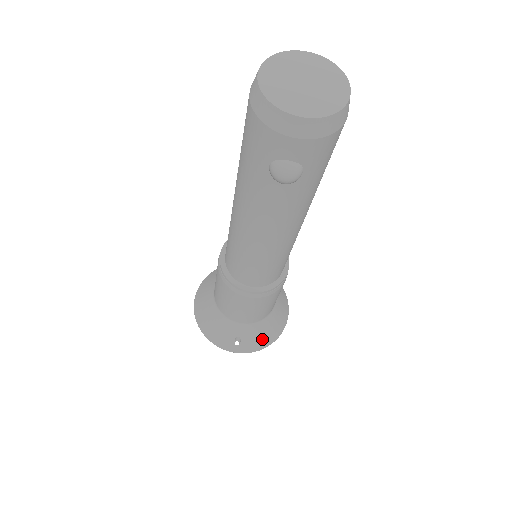
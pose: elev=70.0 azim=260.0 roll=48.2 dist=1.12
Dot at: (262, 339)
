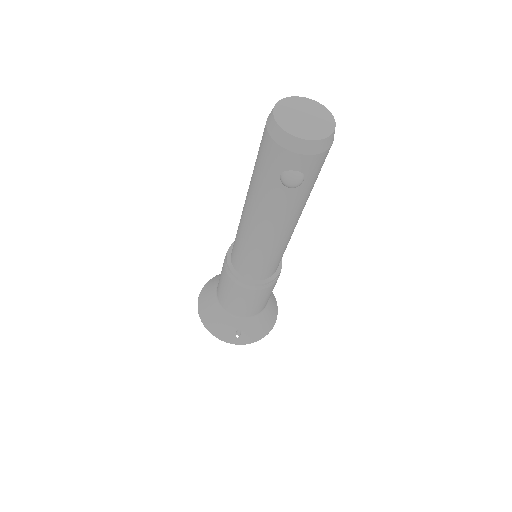
Dot at: (258, 331)
